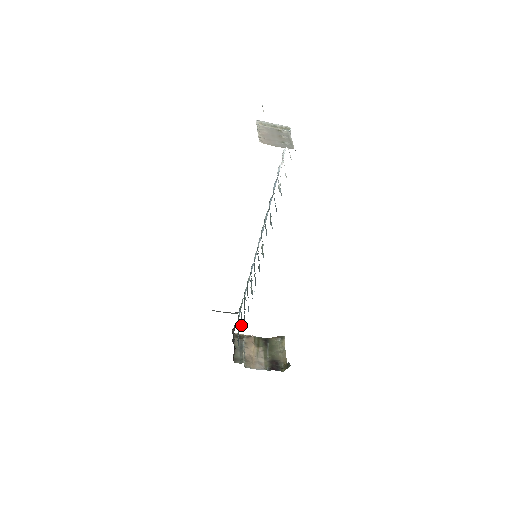
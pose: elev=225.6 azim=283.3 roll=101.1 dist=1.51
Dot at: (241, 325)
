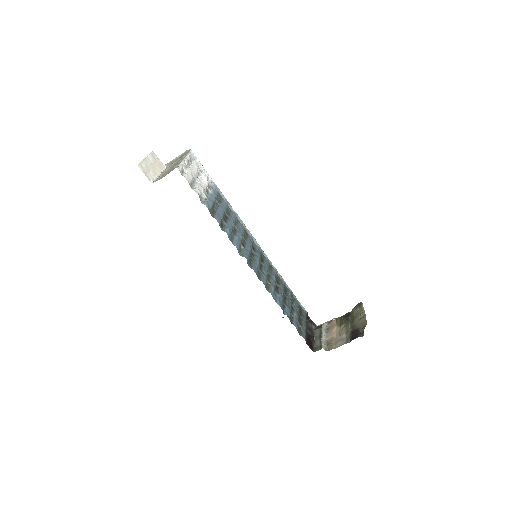
Dot at: (293, 317)
